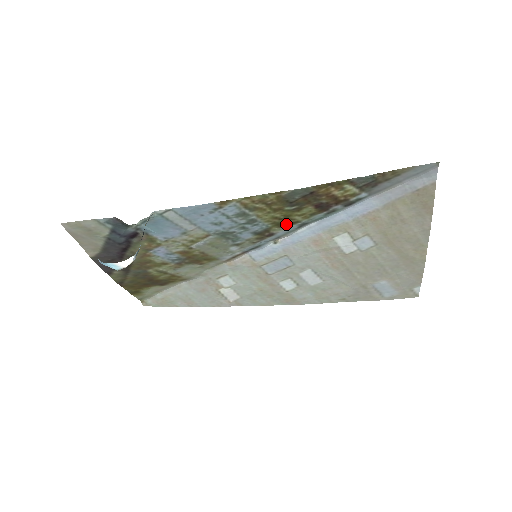
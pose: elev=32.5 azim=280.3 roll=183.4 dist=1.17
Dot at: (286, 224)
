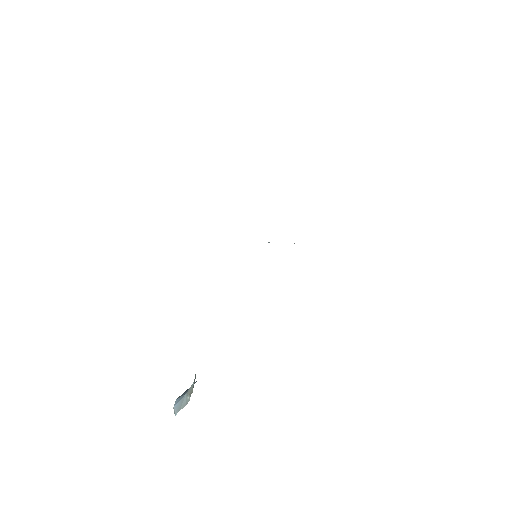
Dot at: occluded
